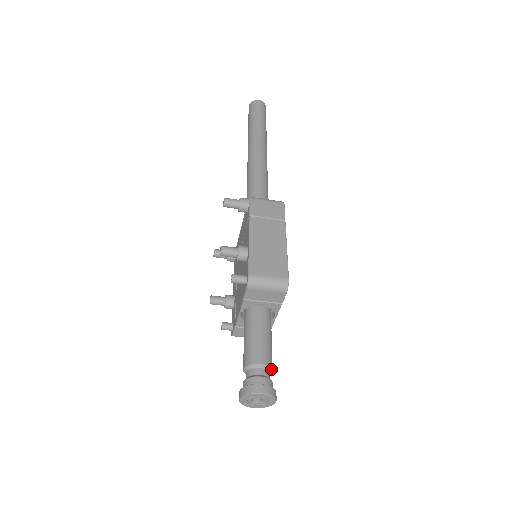
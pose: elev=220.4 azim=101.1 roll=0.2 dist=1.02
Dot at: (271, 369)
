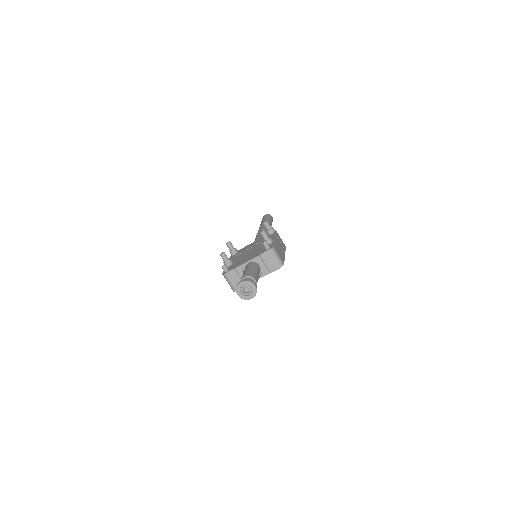
Dot at: occluded
